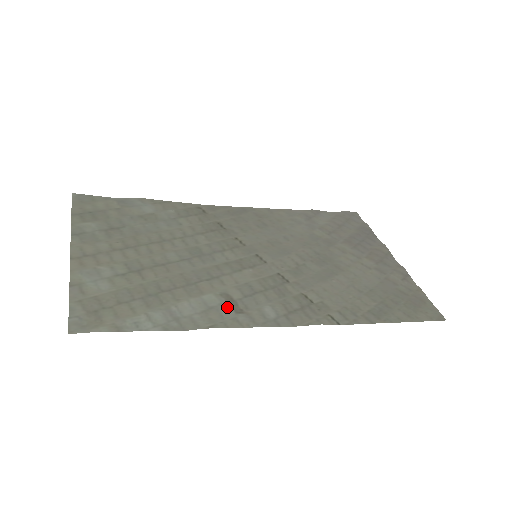
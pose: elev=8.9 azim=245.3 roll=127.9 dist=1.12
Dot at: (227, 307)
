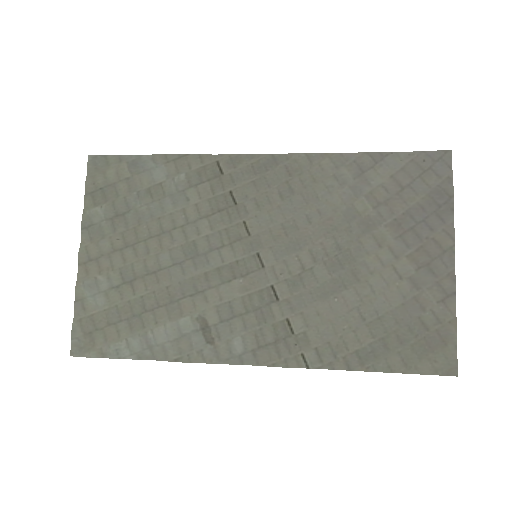
Dot at: (199, 335)
